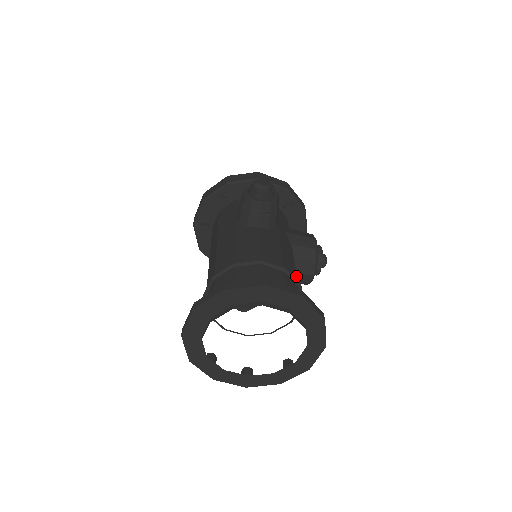
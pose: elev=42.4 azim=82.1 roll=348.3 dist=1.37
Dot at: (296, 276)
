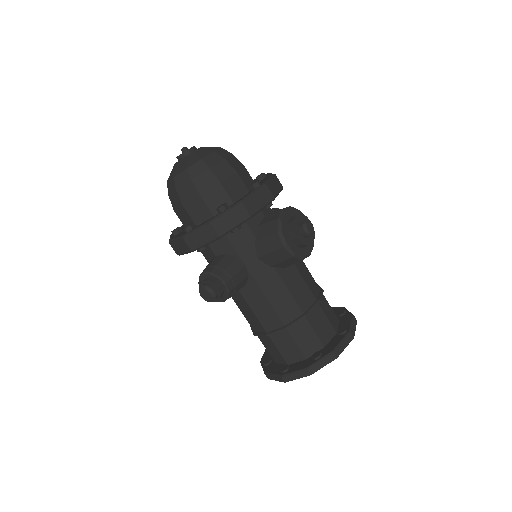
Dot at: (297, 307)
